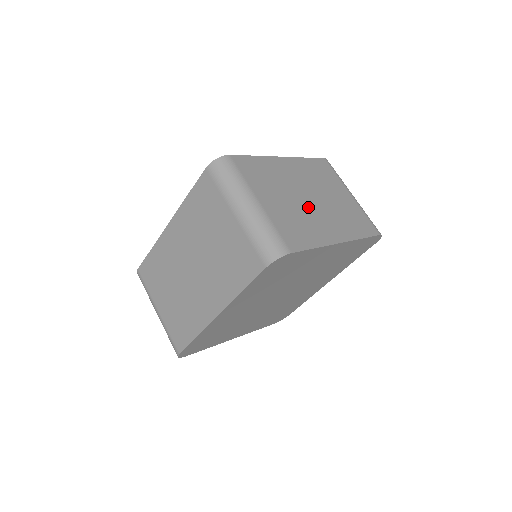
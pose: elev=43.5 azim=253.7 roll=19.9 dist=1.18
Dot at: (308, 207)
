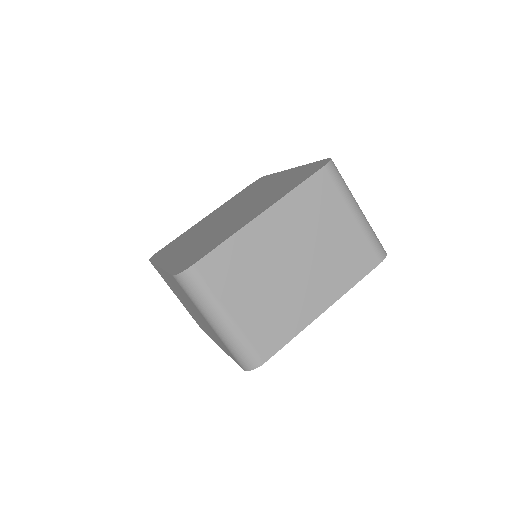
Dot at: (290, 282)
